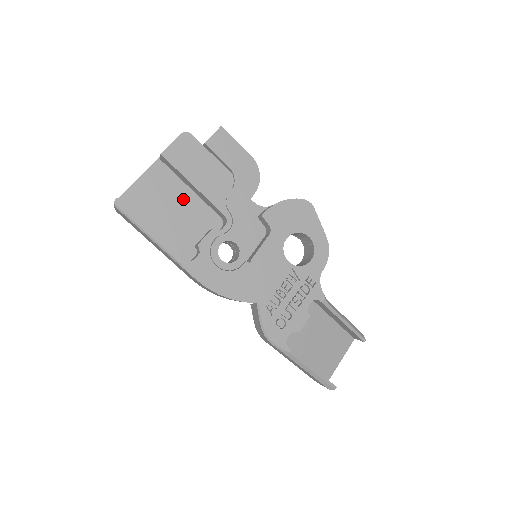
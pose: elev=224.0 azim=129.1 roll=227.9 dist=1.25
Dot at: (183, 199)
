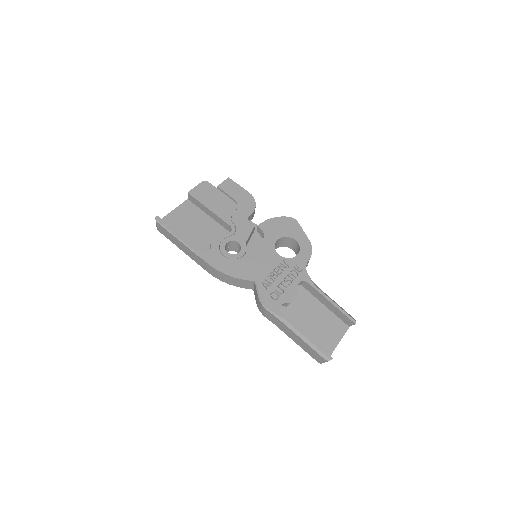
Dot at: (203, 221)
